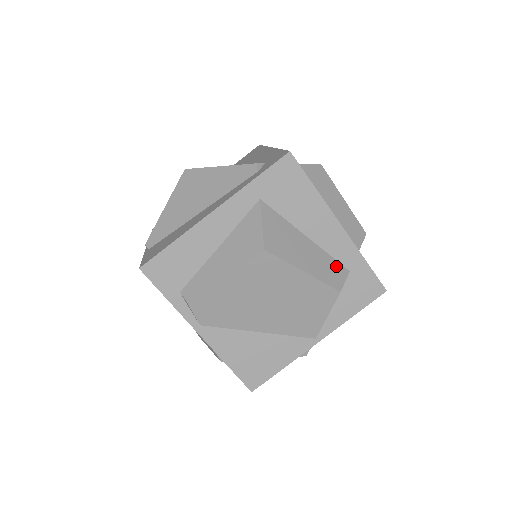
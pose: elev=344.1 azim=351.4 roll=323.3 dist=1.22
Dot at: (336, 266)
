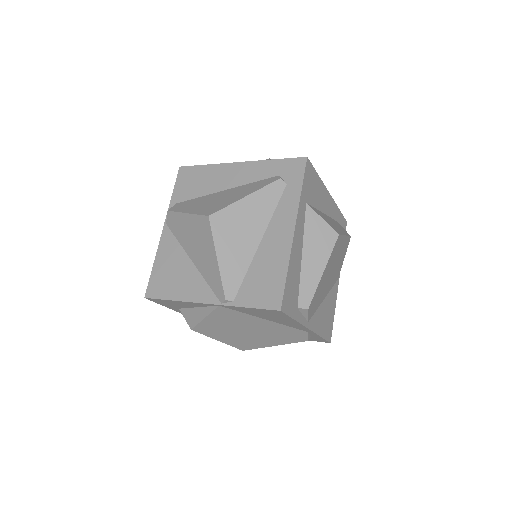
Dot at: occluded
